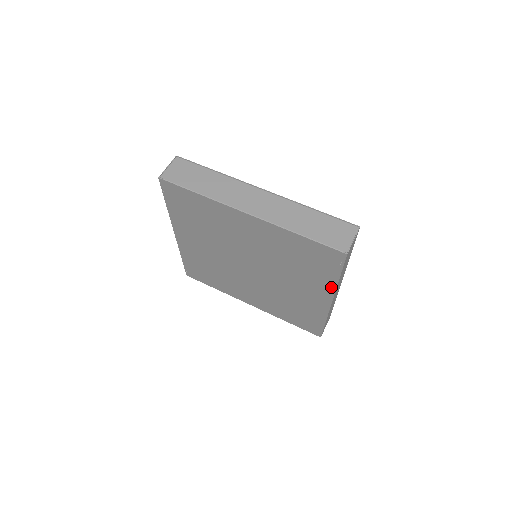
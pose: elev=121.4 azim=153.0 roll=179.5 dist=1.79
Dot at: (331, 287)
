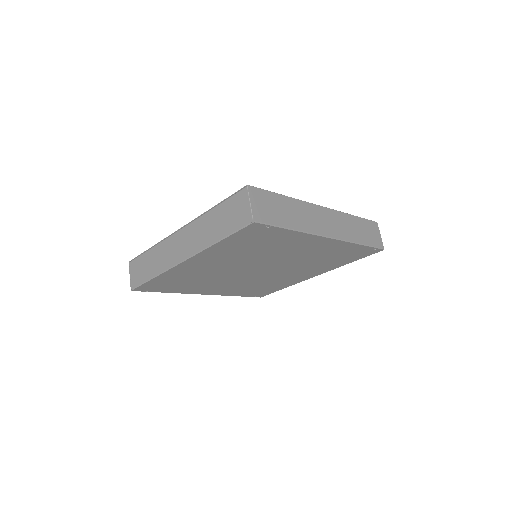
Dot at: (303, 236)
